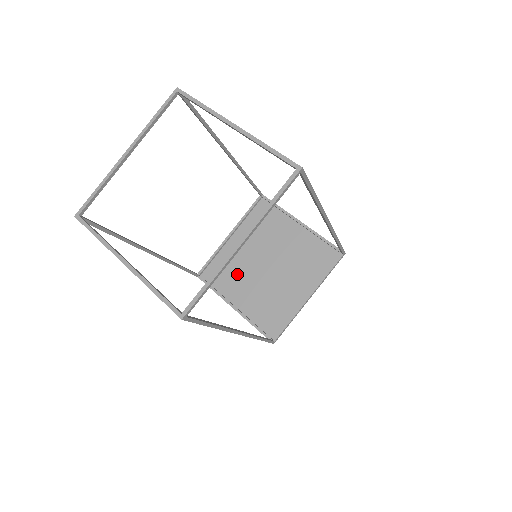
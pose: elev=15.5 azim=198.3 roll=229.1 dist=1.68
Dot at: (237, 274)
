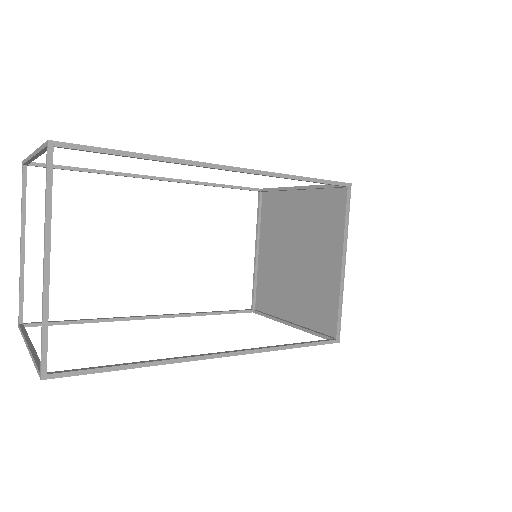
Dot at: (278, 286)
